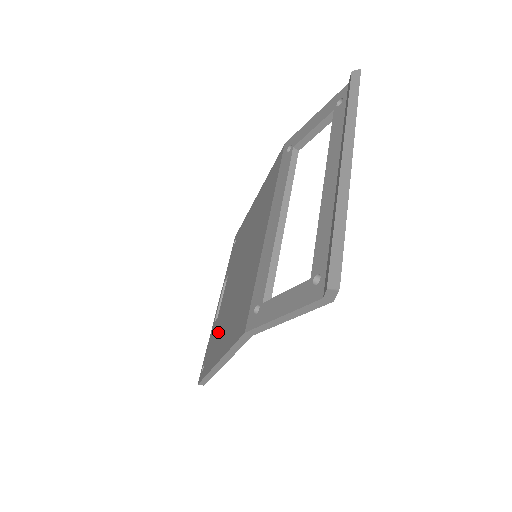
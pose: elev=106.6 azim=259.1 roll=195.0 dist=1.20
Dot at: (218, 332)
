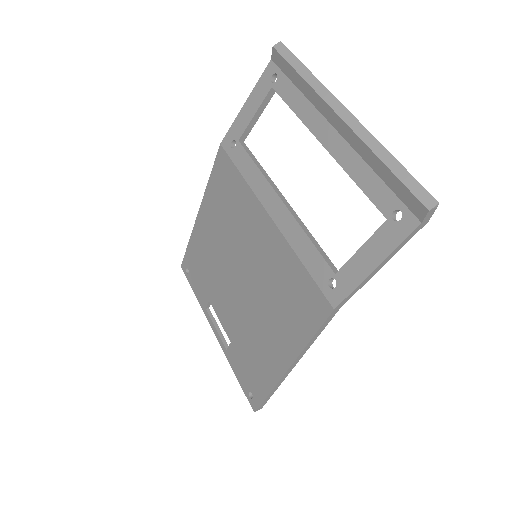
Dot at: (253, 349)
